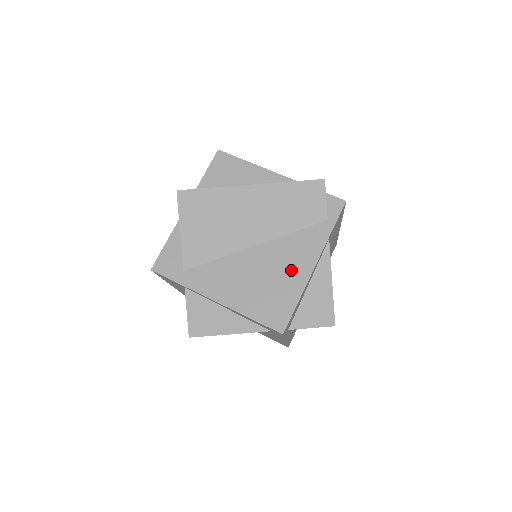
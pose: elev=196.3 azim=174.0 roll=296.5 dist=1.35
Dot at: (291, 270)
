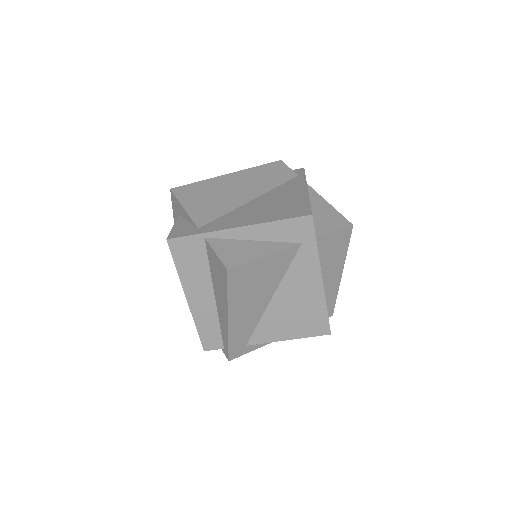
Dot at: (290, 196)
